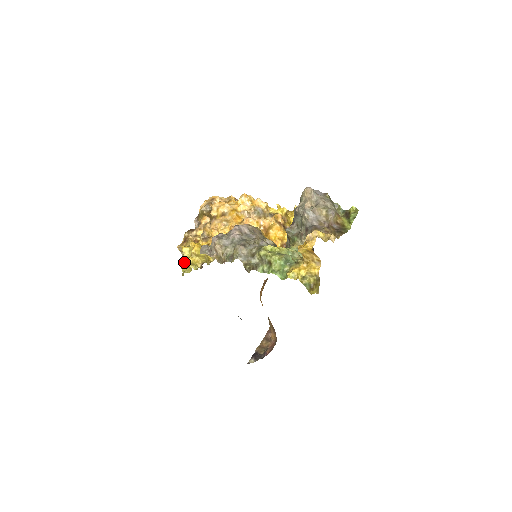
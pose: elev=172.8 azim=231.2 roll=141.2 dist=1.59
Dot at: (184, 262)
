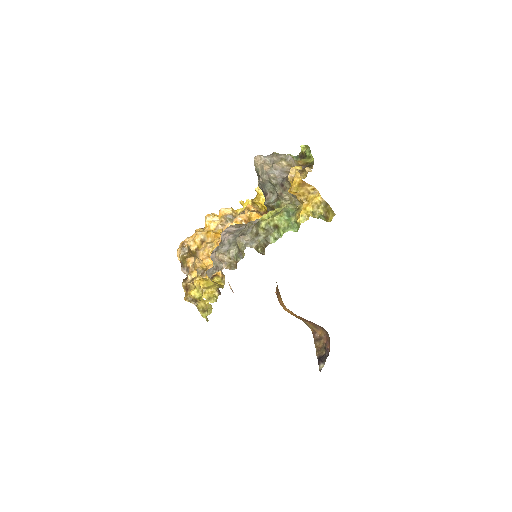
Dot at: (200, 308)
